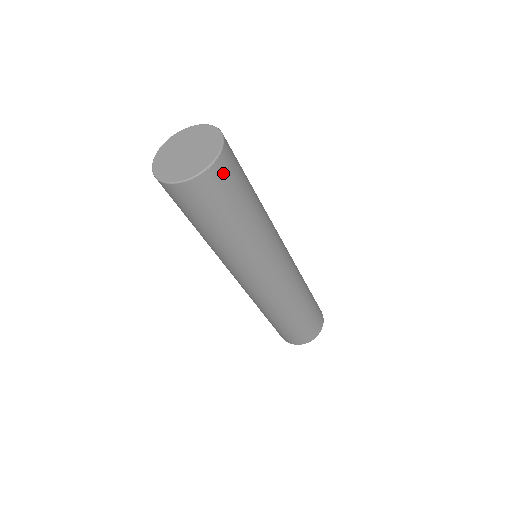
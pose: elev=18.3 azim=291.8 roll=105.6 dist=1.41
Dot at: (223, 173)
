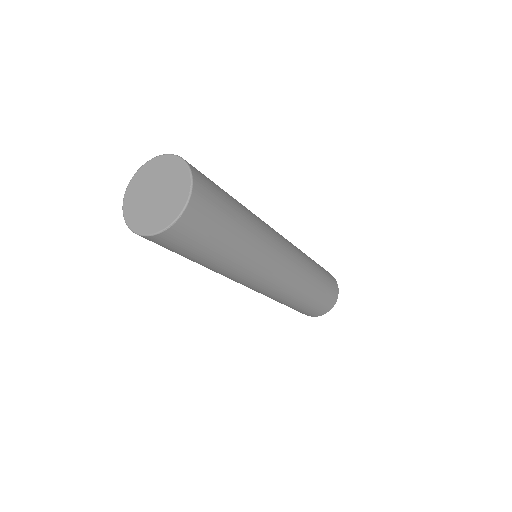
Dot at: (186, 231)
